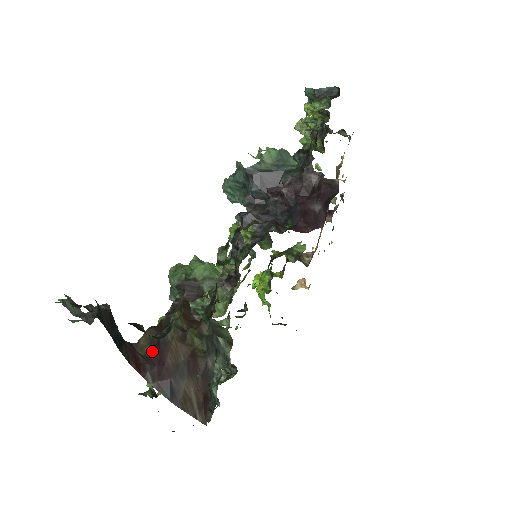
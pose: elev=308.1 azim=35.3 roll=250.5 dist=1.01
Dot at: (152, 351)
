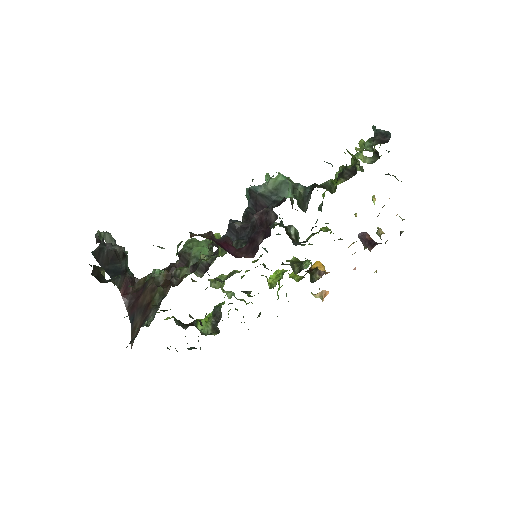
Dot at: (140, 289)
